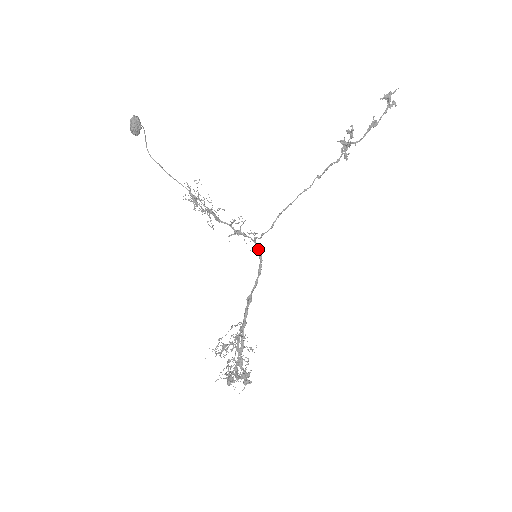
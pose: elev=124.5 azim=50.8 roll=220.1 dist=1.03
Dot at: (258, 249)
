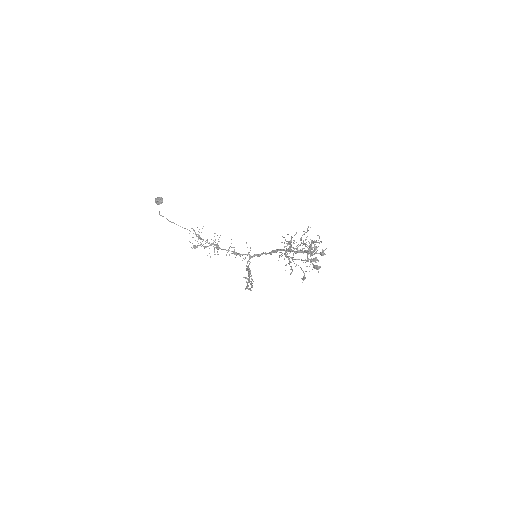
Dot at: (254, 255)
